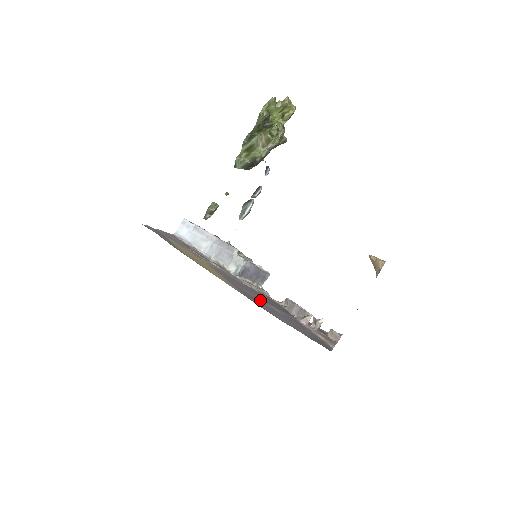
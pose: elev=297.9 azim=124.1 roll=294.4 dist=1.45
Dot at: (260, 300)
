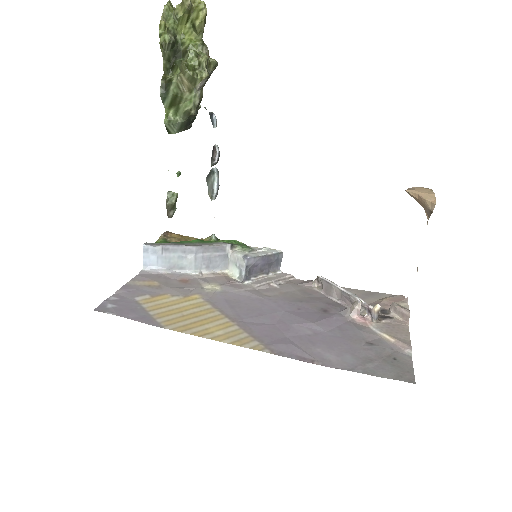
Dot at: (289, 326)
